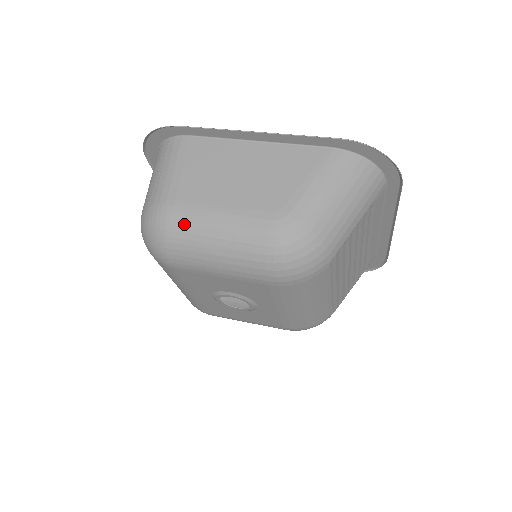
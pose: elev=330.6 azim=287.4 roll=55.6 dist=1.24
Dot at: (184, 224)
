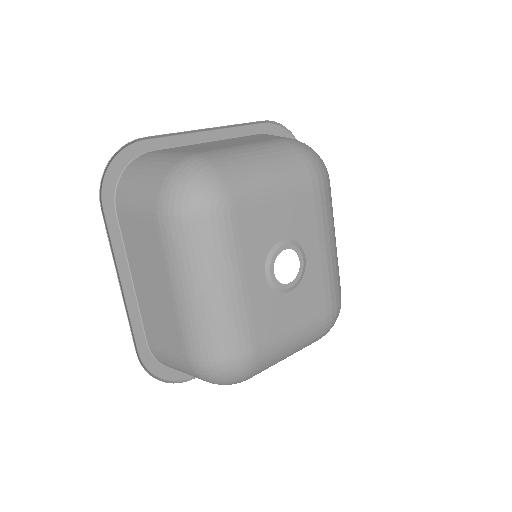
Dot at: (223, 156)
